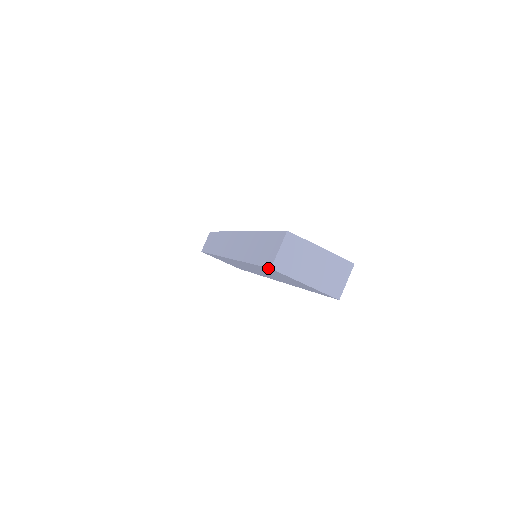
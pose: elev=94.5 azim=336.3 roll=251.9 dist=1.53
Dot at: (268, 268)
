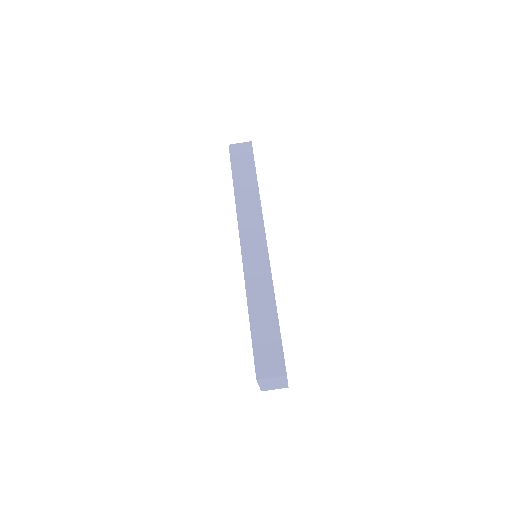
Dot at: (255, 370)
